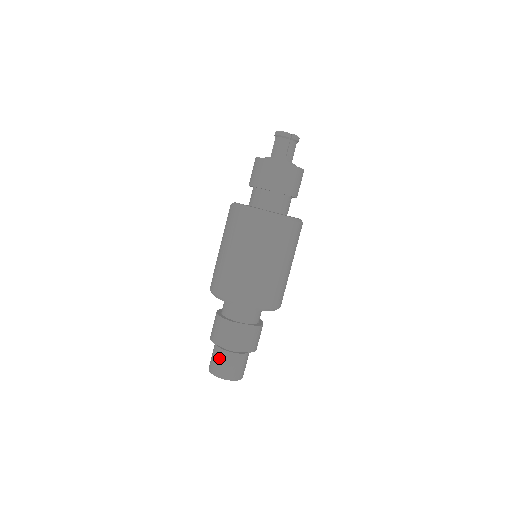
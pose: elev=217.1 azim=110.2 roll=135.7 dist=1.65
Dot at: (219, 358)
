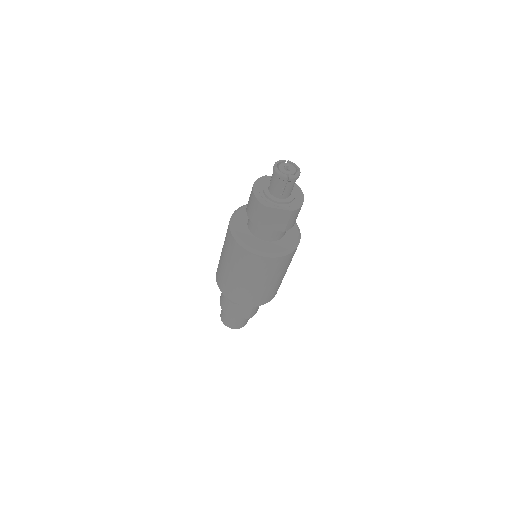
Dot at: (226, 316)
